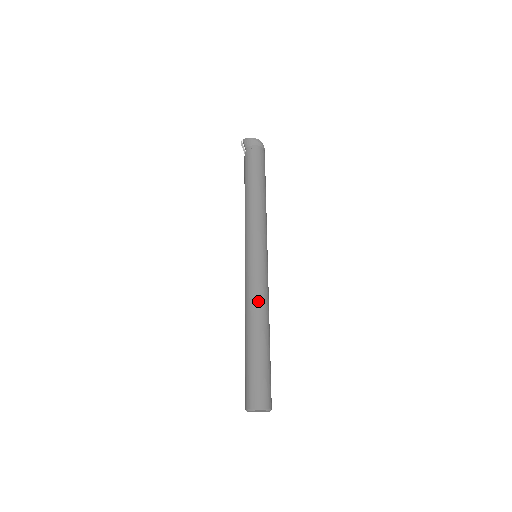
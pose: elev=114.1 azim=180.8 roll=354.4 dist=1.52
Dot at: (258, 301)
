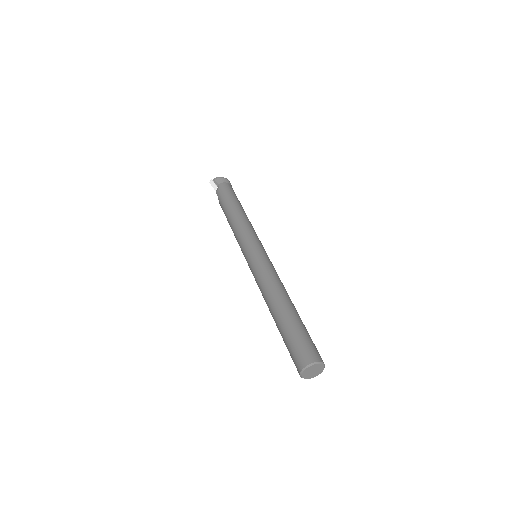
Dot at: (279, 282)
